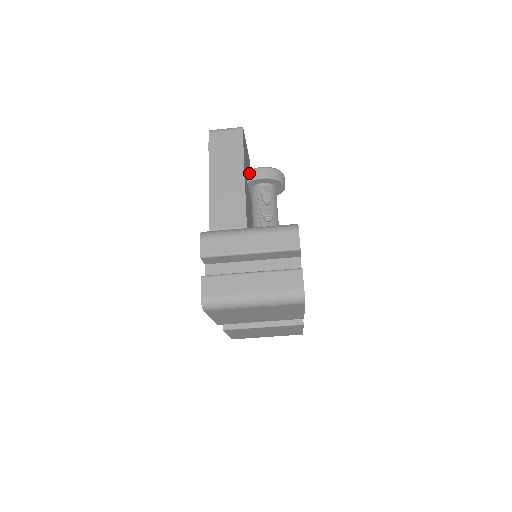
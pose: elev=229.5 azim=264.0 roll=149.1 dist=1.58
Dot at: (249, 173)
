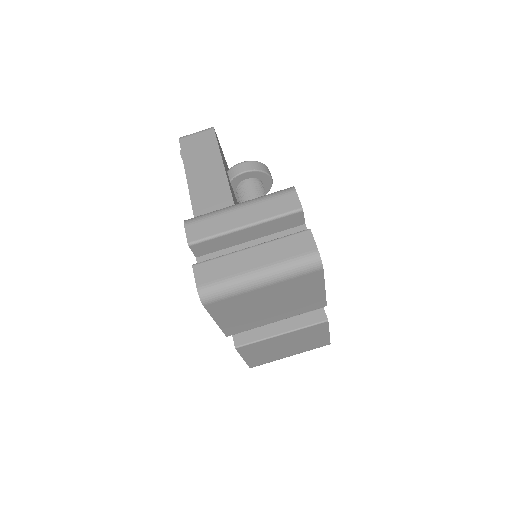
Dot at: (230, 171)
